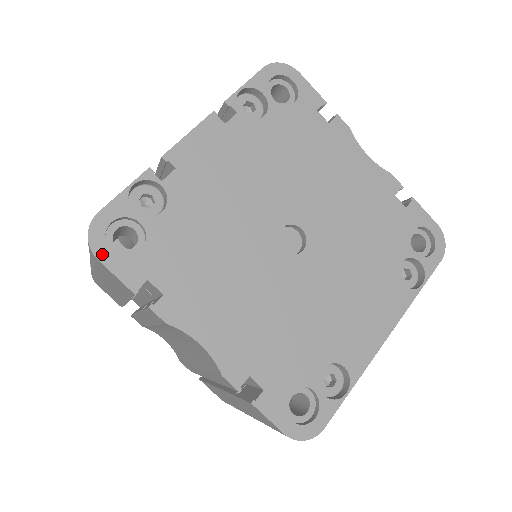
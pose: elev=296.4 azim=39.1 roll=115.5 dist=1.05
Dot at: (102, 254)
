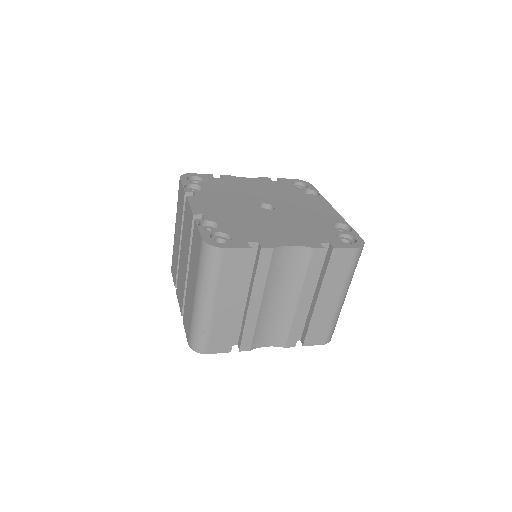
Dot at: (223, 246)
